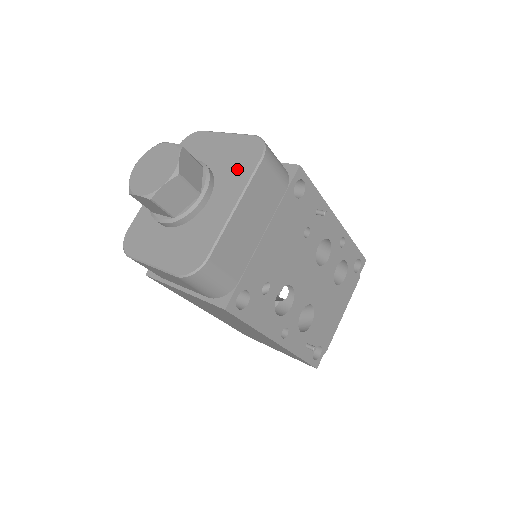
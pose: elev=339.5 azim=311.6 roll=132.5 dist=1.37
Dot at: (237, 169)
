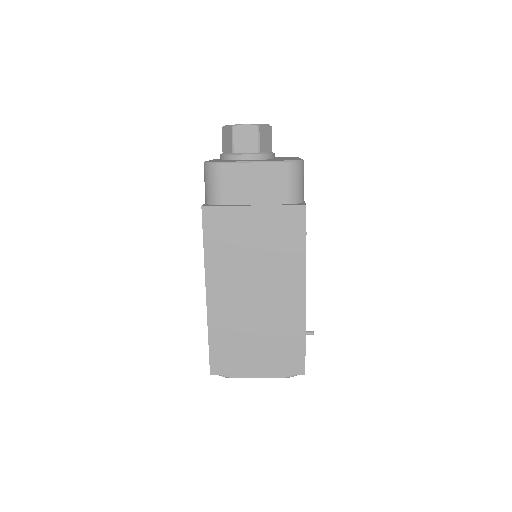
Dot at: occluded
